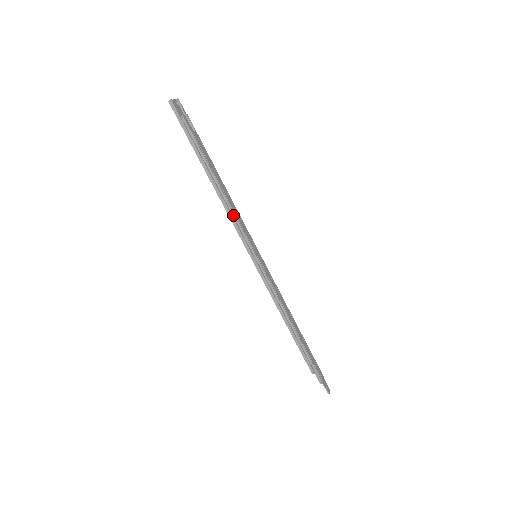
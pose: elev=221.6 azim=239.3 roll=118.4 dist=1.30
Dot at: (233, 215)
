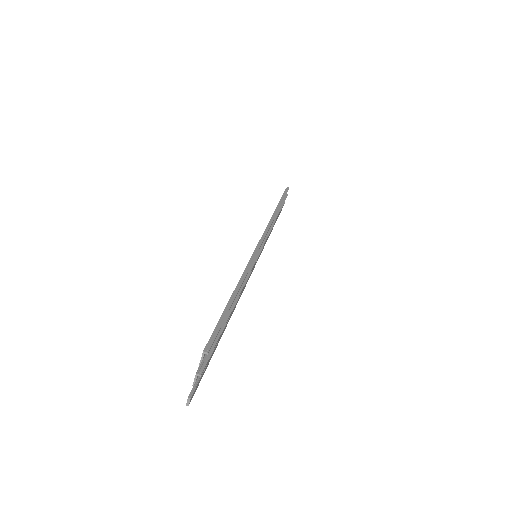
Dot at: (270, 229)
